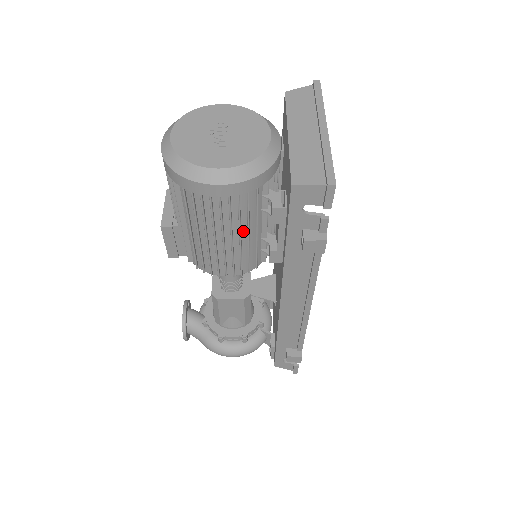
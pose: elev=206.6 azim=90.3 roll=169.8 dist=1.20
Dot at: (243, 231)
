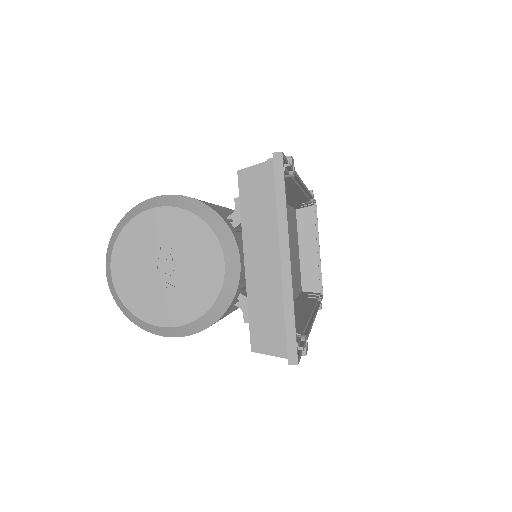
Dot at: occluded
